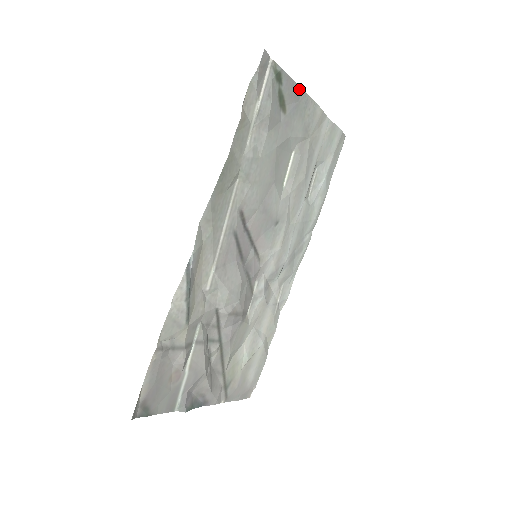
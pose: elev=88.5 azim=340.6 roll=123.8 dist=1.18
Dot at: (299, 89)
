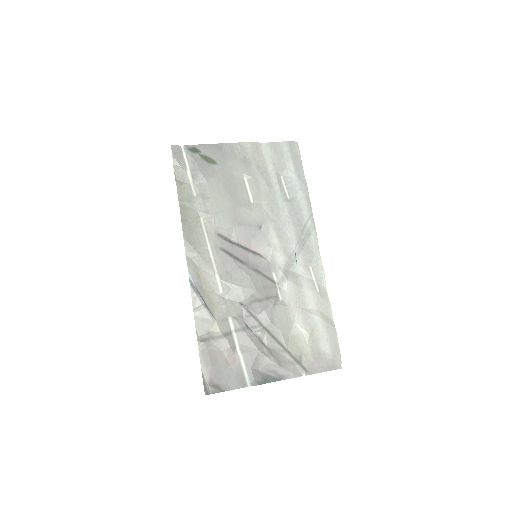
Dot at: (218, 145)
